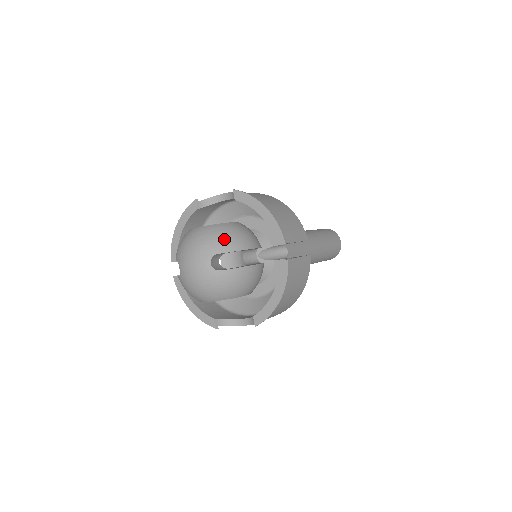
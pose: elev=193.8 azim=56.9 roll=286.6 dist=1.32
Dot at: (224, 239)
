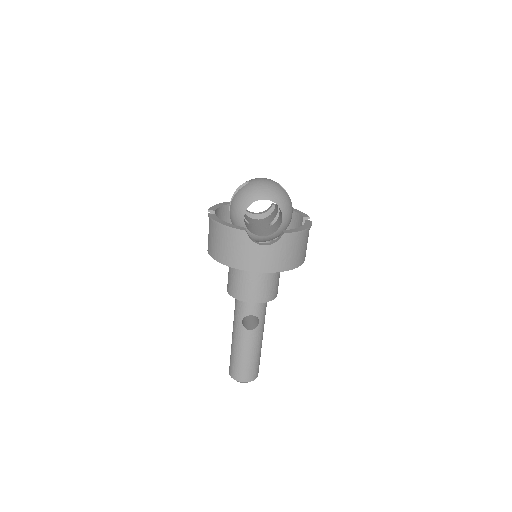
Dot at: occluded
